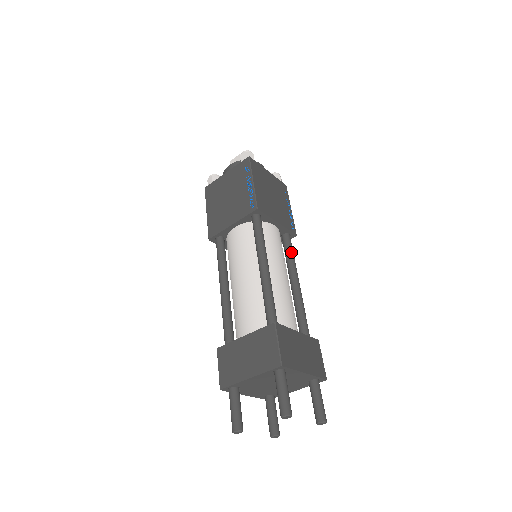
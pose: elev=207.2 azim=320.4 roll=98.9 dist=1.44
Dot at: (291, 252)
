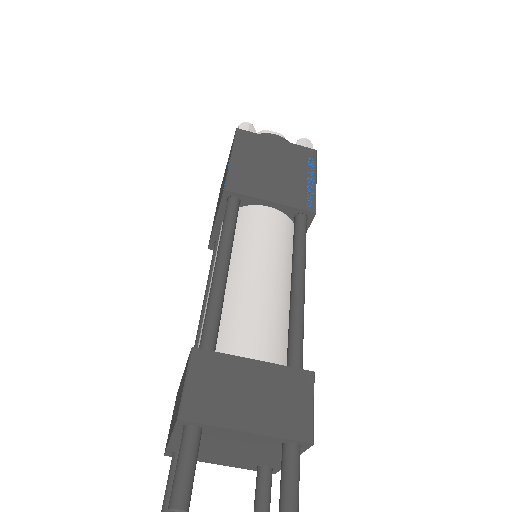
Dot at: (298, 239)
